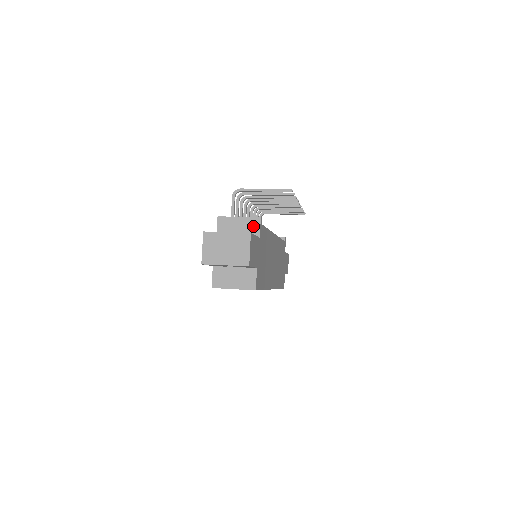
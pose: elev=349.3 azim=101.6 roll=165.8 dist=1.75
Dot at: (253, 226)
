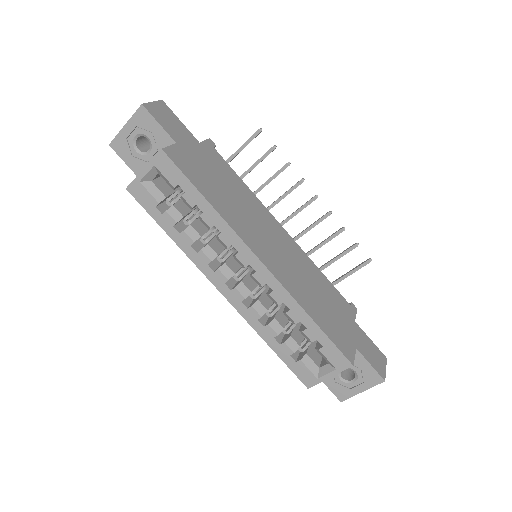
Dot at: occluded
